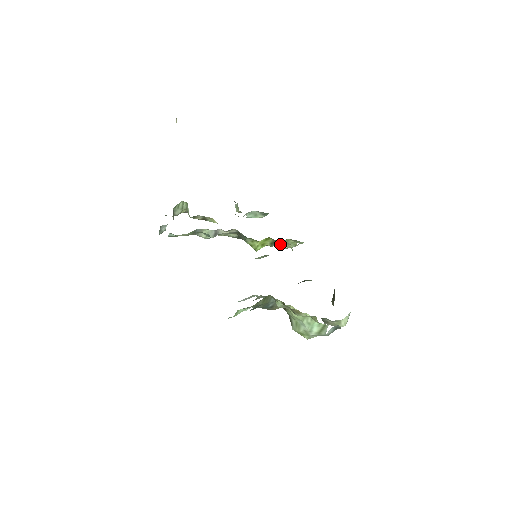
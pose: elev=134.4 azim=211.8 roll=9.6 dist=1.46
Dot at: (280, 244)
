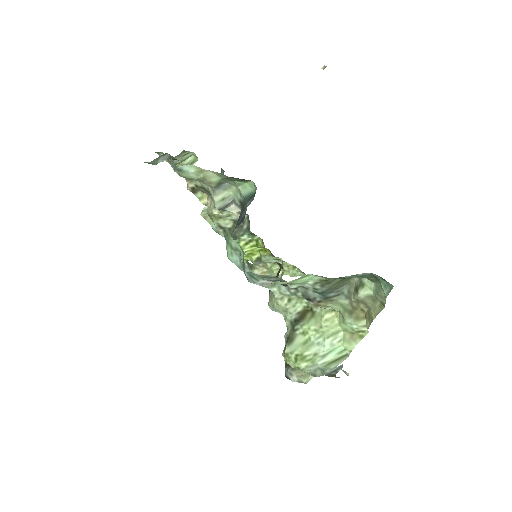
Dot at: (264, 266)
